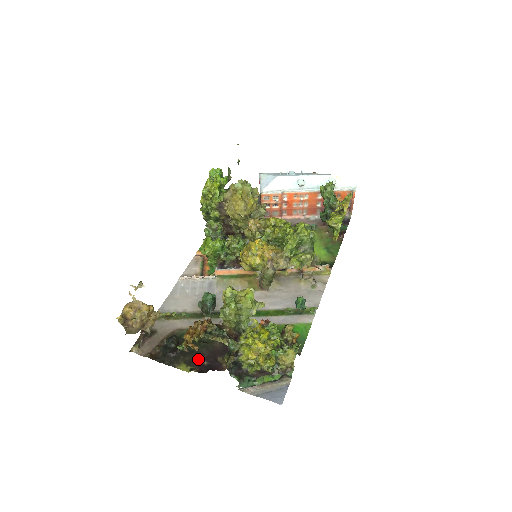
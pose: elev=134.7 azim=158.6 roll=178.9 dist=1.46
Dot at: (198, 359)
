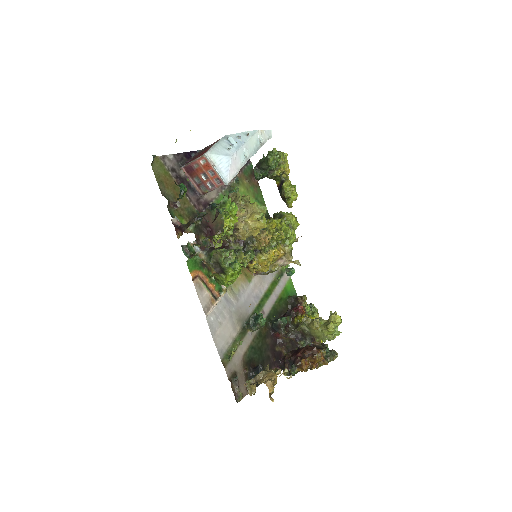
Dot at: (270, 362)
